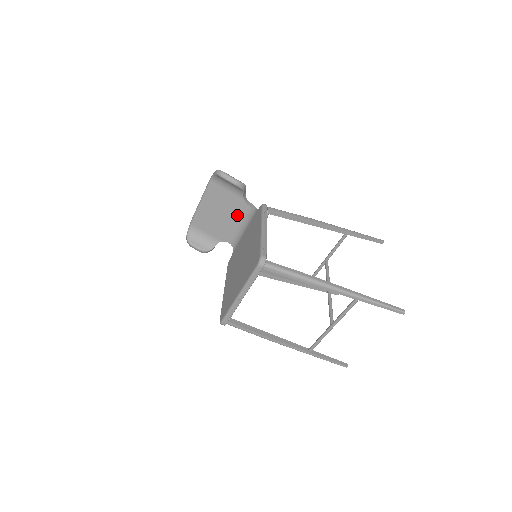
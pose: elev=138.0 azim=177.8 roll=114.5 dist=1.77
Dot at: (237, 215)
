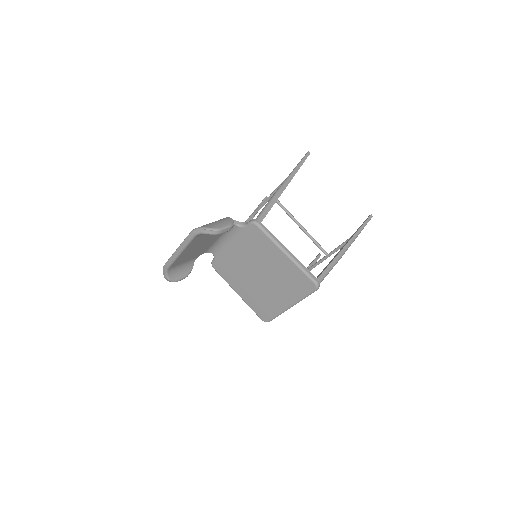
Dot at: (217, 236)
